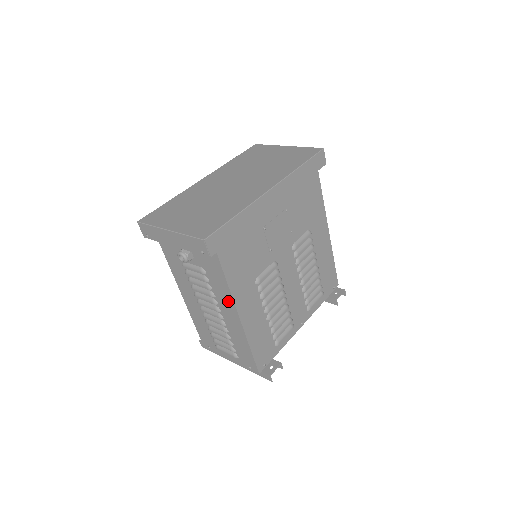
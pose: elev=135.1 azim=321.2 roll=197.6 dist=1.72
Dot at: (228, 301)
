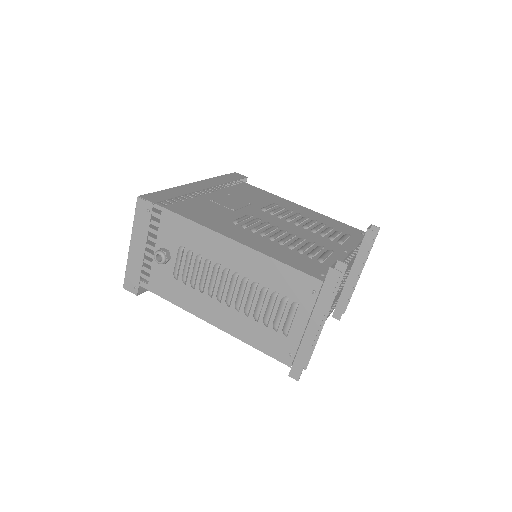
Dot at: (215, 241)
